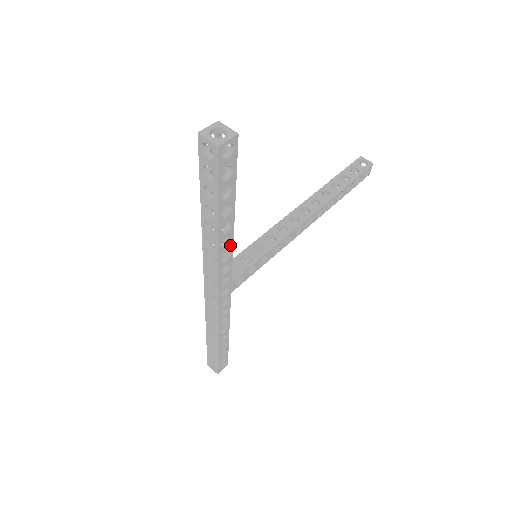
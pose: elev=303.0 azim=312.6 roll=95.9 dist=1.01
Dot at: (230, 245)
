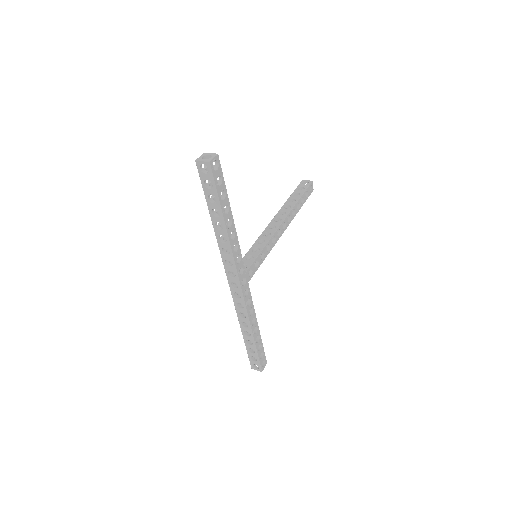
Dot at: (236, 238)
